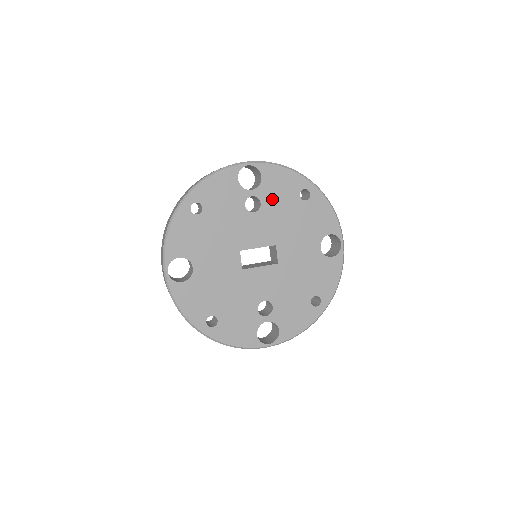
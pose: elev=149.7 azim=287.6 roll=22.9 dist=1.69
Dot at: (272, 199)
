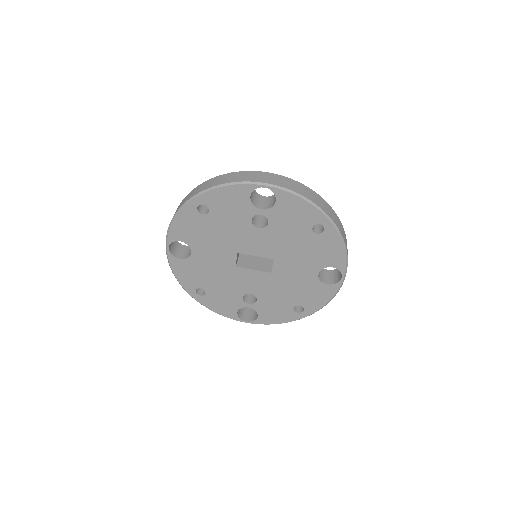
Dot at: (281, 223)
